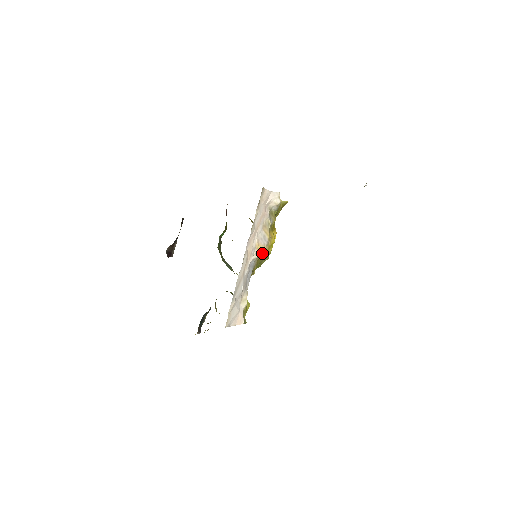
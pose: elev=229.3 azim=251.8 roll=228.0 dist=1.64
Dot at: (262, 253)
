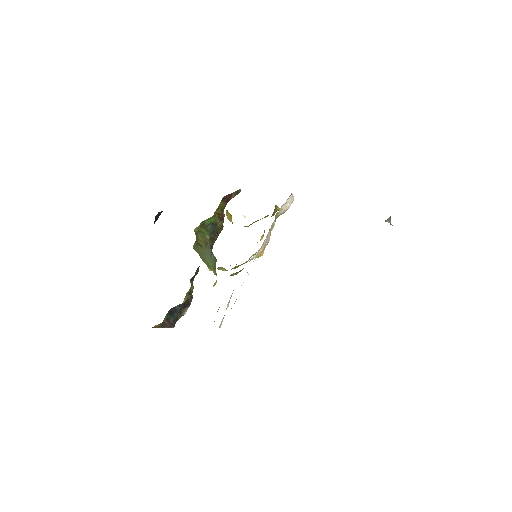
Dot at: (260, 255)
